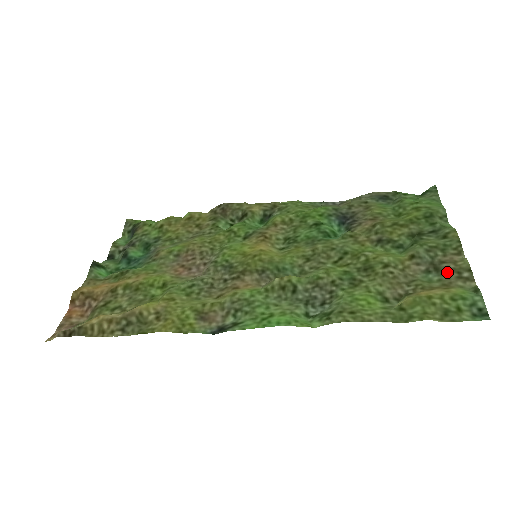
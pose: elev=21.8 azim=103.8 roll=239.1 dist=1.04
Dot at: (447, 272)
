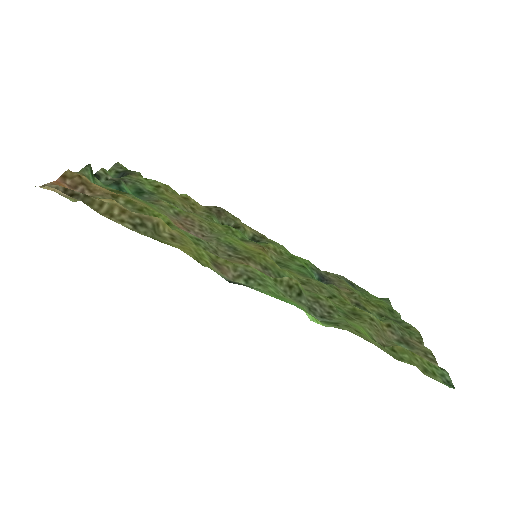
Dot at: (416, 348)
